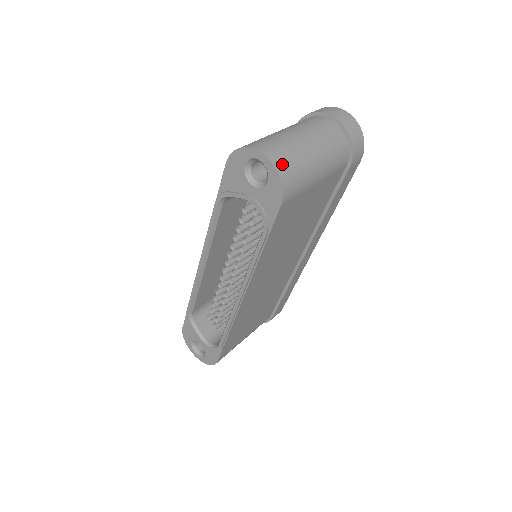
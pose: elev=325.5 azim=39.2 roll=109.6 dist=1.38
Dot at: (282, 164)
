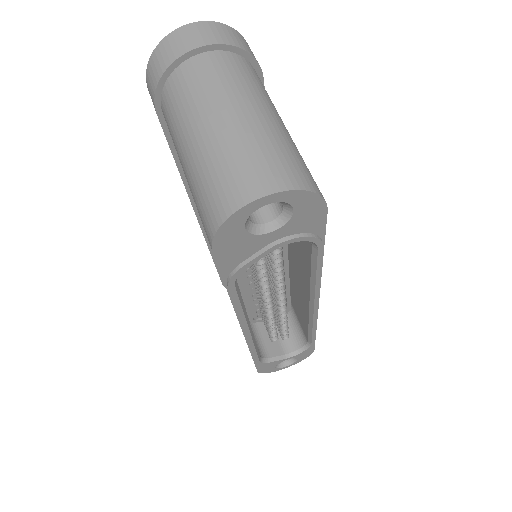
Dot at: (289, 175)
